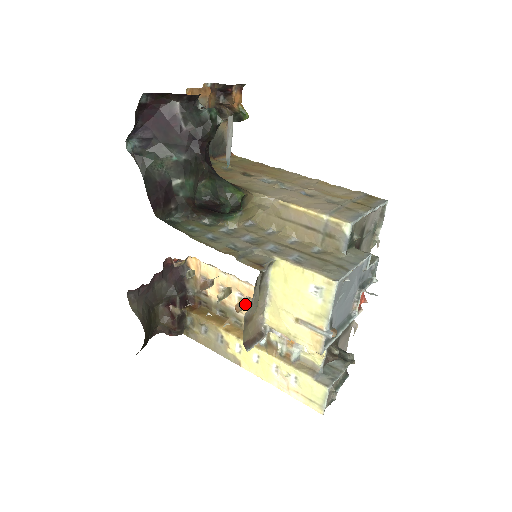
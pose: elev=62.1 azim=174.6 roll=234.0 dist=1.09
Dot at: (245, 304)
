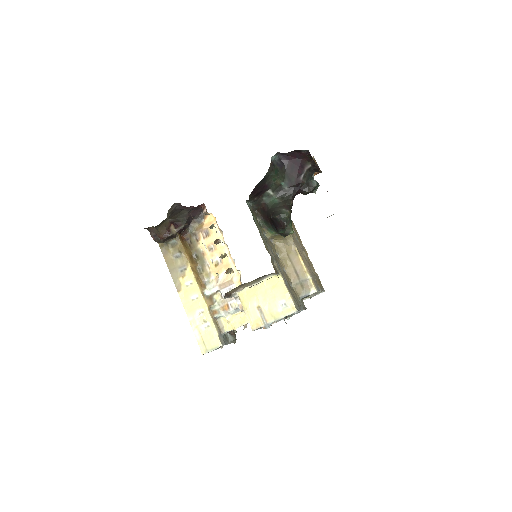
Dot at: (229, 271)
